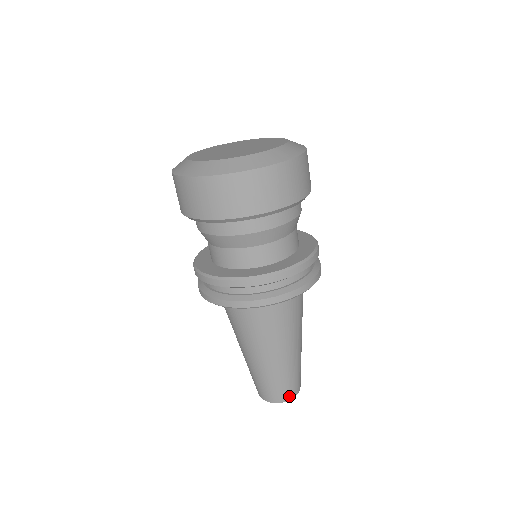
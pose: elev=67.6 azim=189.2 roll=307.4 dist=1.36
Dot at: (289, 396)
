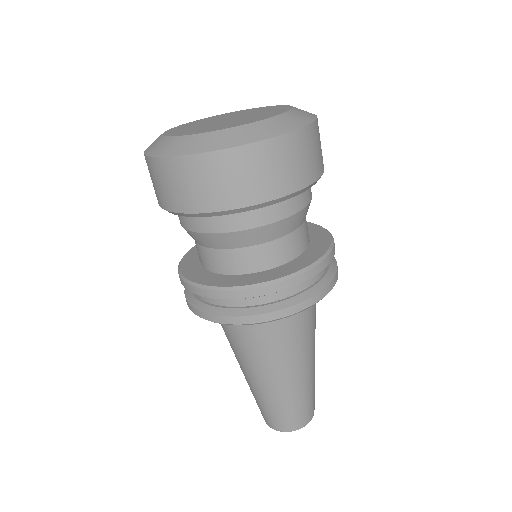
Dot at: (284, 427)
